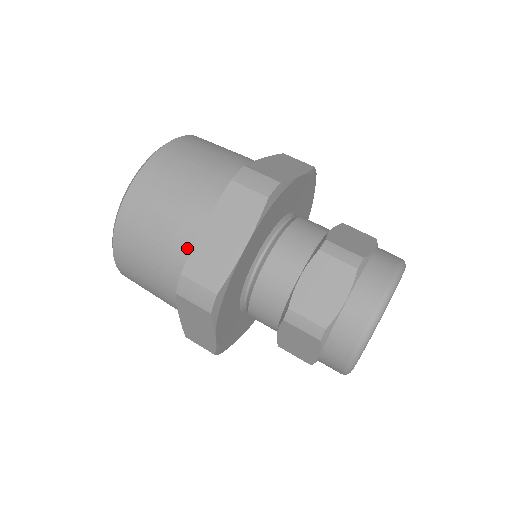
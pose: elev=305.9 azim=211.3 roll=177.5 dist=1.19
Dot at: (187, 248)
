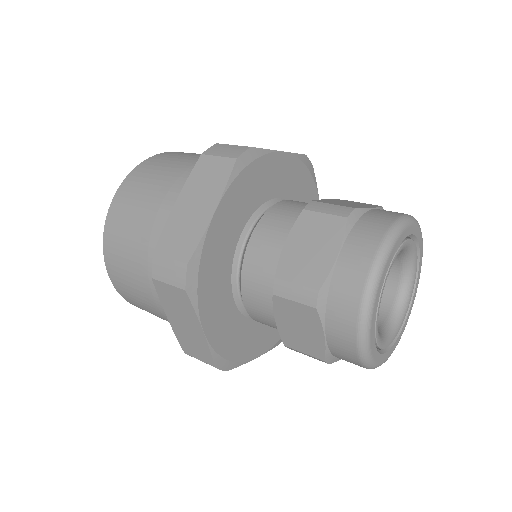
Dot at: occluded
